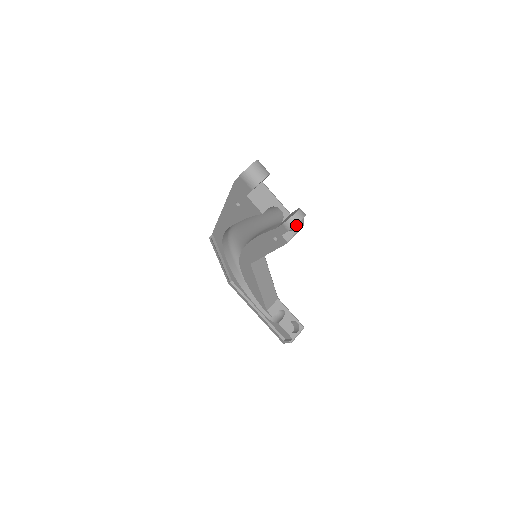
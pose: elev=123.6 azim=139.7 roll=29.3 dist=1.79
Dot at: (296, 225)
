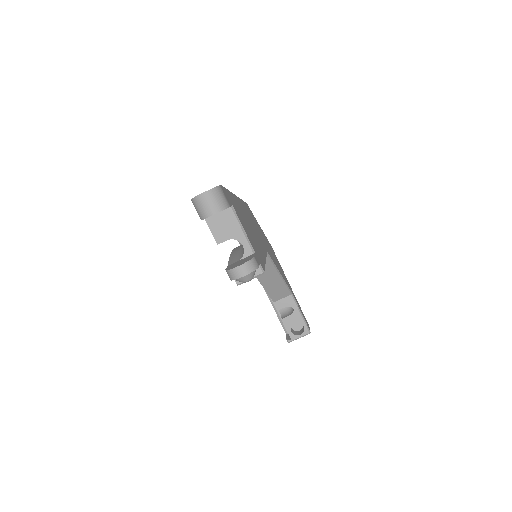
Dot at: (237, 279)
